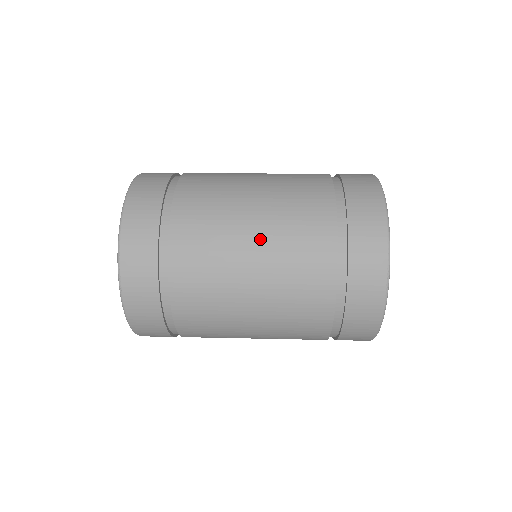
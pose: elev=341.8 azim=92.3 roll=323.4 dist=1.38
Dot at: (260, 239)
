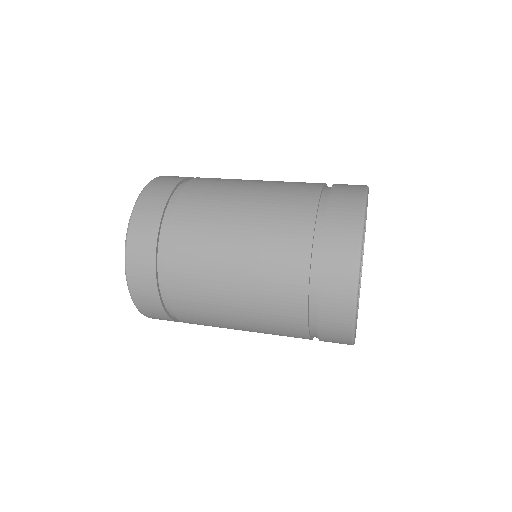
Dot at: (246, 220)
